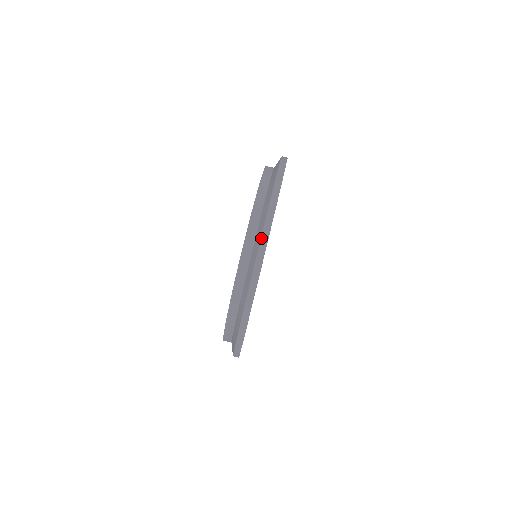
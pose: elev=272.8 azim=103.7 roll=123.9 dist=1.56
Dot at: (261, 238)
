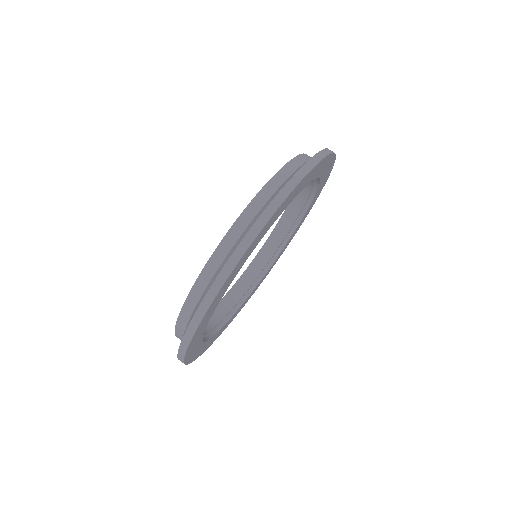
Dot at: (245, 237)
